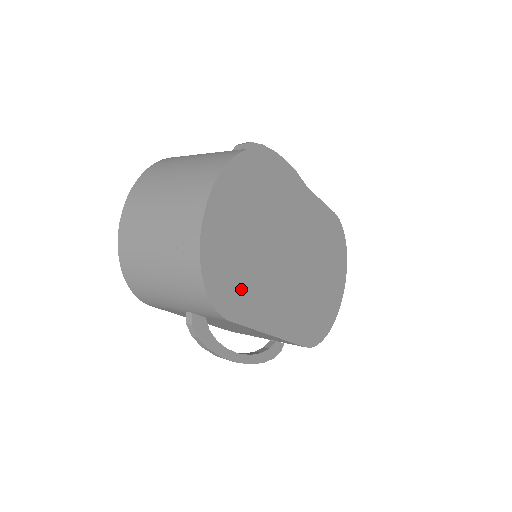
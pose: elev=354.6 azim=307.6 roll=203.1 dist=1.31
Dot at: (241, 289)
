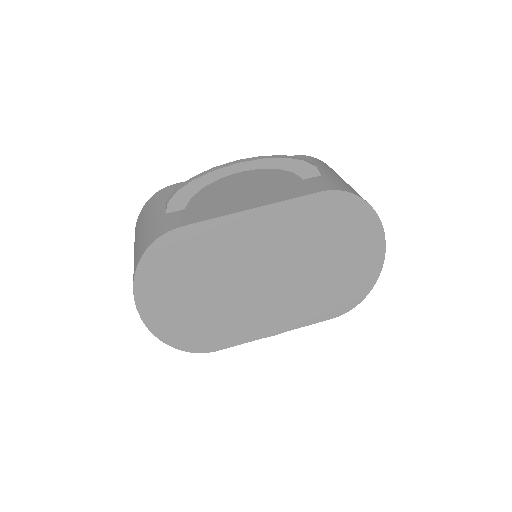
Dot at: (215, 330)
